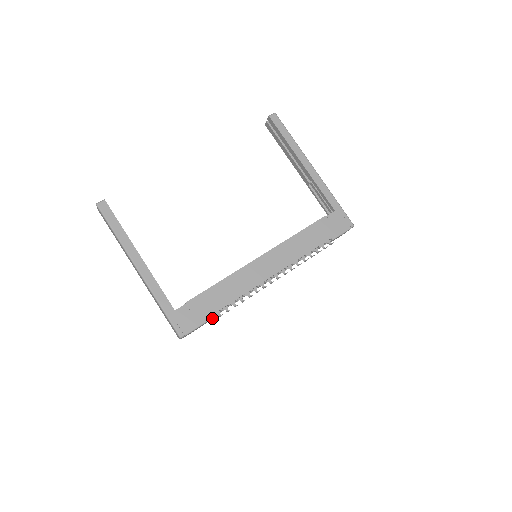
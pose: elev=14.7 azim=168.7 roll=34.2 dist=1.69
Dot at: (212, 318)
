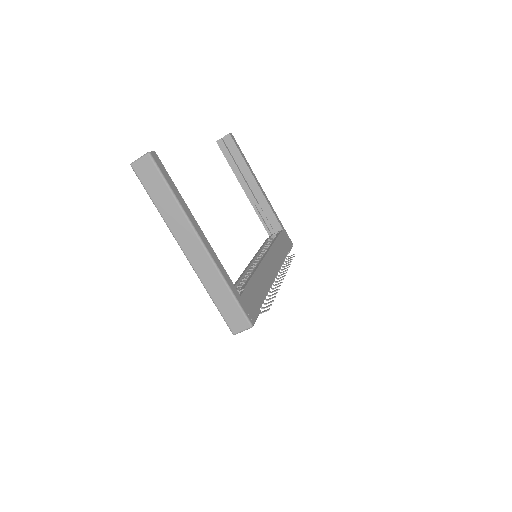
Dot at: occluded
